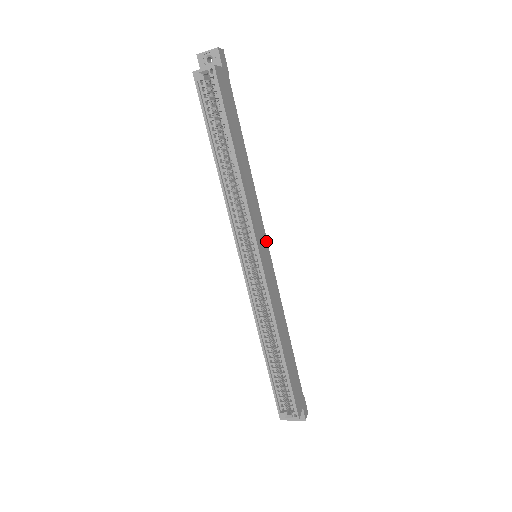
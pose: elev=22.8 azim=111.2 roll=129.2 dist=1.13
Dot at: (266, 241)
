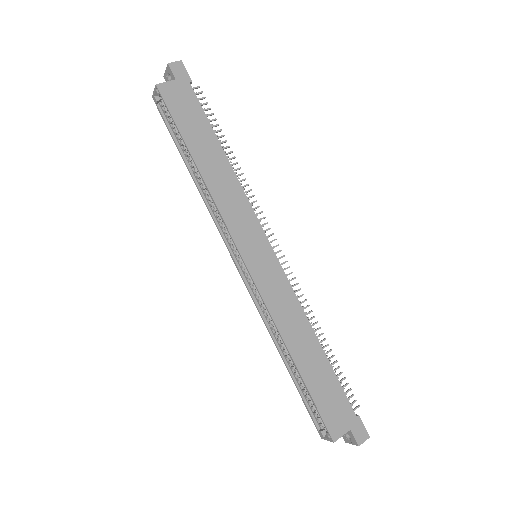
Dot at: (264, 238)
